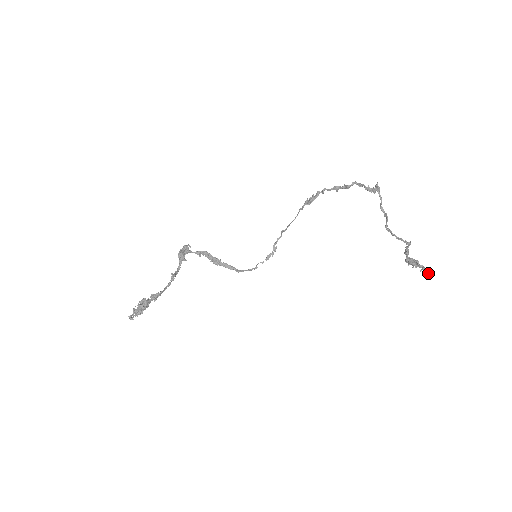
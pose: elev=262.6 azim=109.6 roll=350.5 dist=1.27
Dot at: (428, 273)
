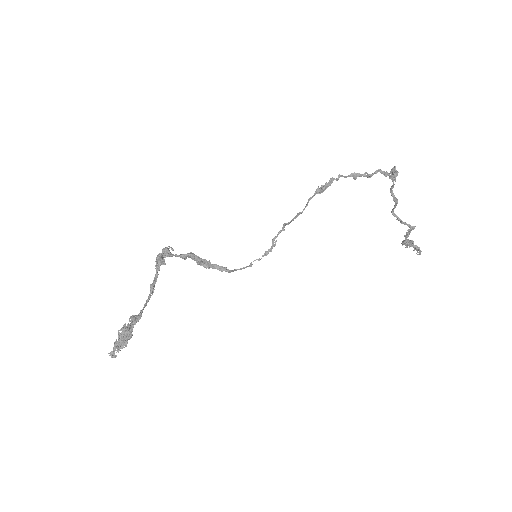
Dot at: occluded
